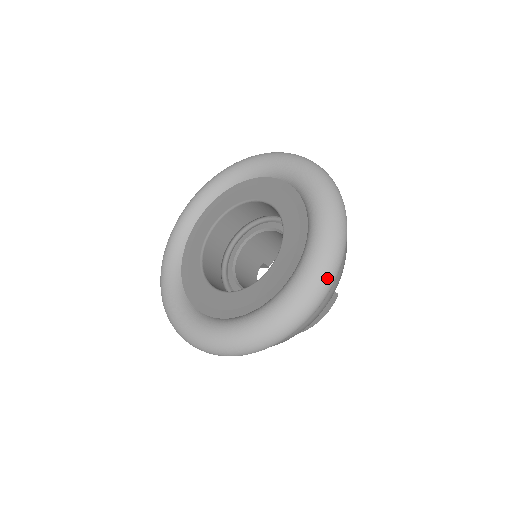
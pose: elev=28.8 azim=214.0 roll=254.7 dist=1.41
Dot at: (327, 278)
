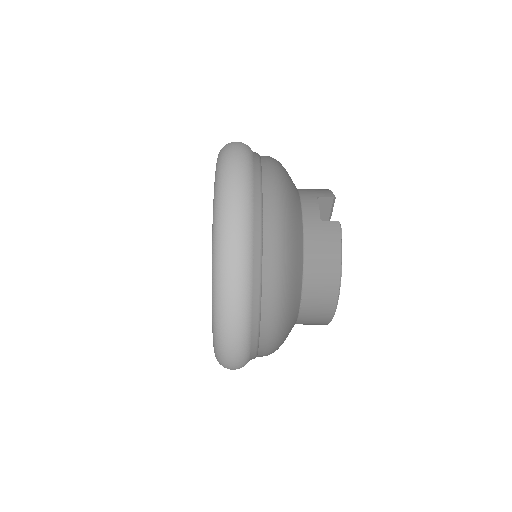
Dot at: (227, 201)
